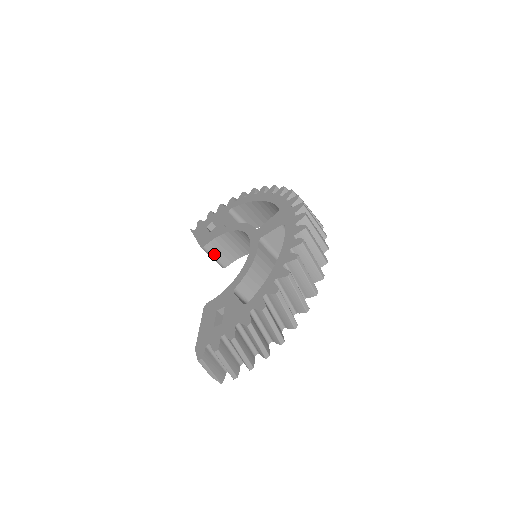
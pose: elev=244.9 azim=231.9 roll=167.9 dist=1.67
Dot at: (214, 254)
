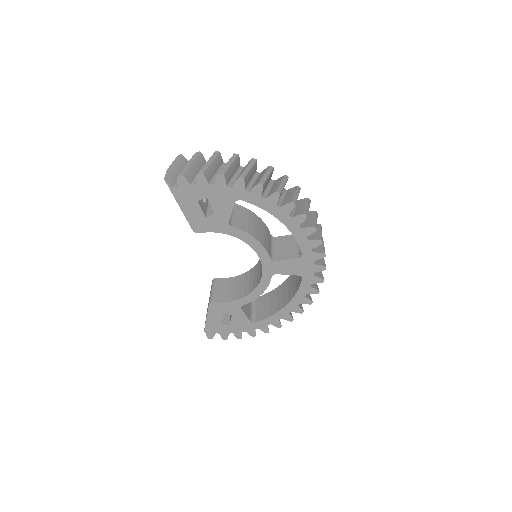
Dot at: occluded
